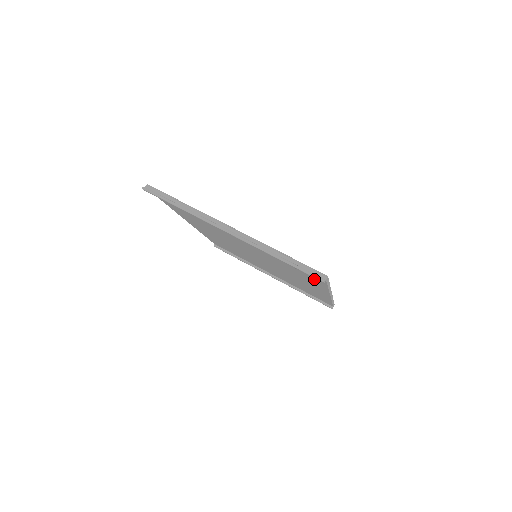
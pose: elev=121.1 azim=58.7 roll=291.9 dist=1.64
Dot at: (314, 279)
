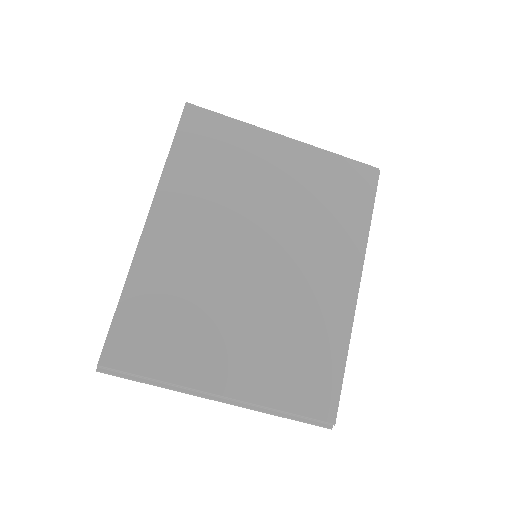
Dot at: (326, 372)
